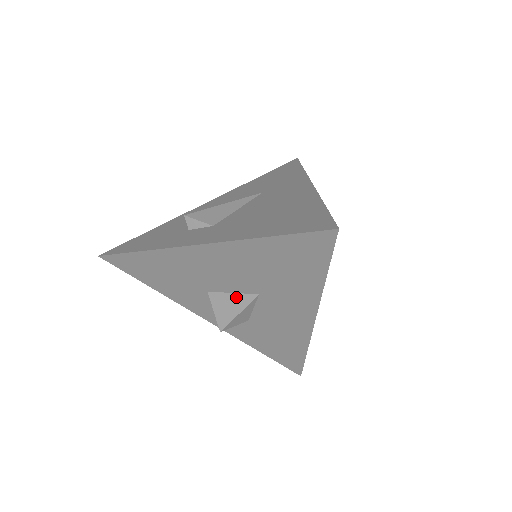
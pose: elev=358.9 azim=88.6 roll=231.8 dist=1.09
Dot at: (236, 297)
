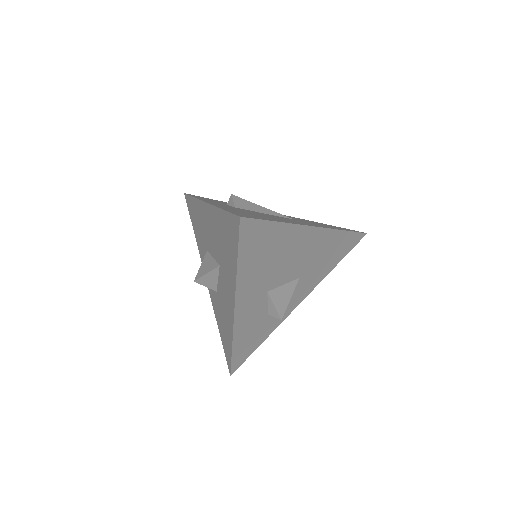
Dot at: (212, 261)
